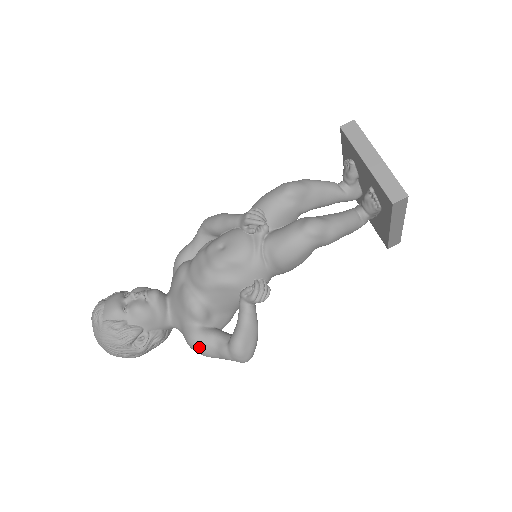
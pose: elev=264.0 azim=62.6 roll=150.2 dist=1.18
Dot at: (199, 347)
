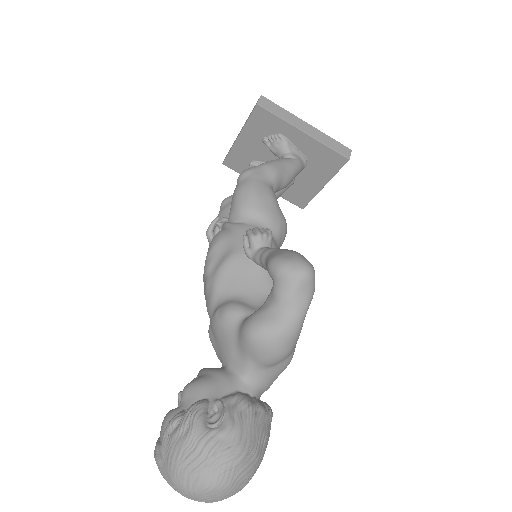
Dot at: (259, 325)
